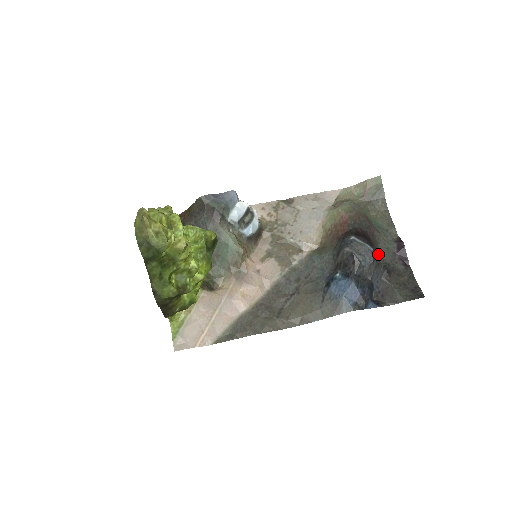
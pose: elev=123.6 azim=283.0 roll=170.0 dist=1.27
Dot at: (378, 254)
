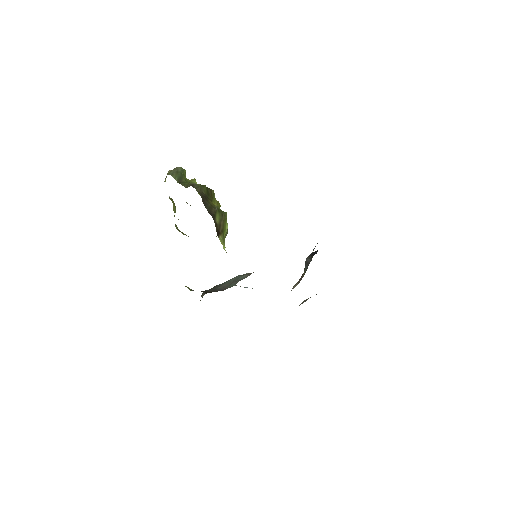
Dot at: occluded
